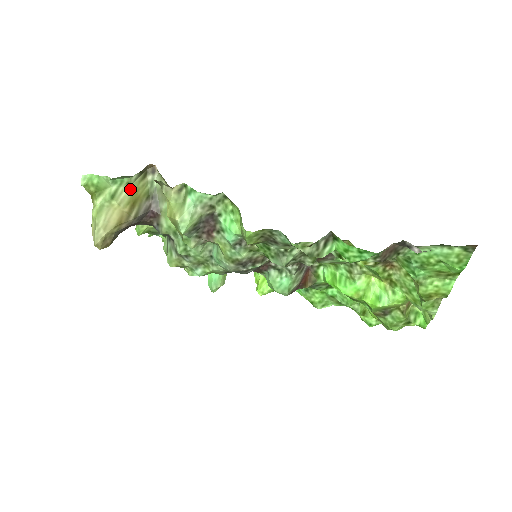
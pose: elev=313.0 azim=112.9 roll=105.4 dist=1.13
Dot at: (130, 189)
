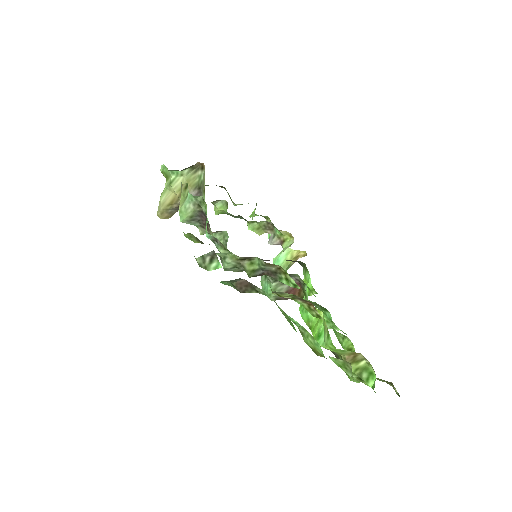
Dot at: (183, 179)
